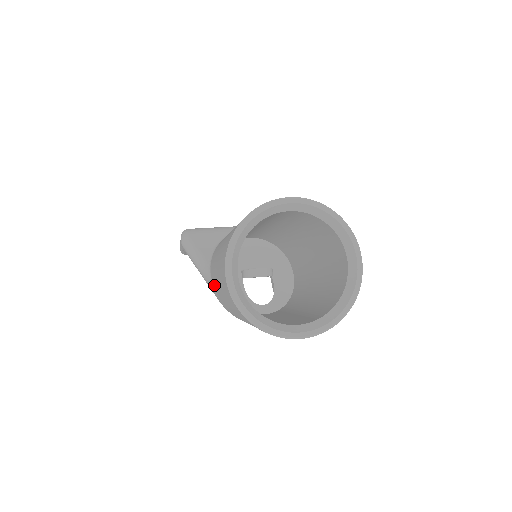
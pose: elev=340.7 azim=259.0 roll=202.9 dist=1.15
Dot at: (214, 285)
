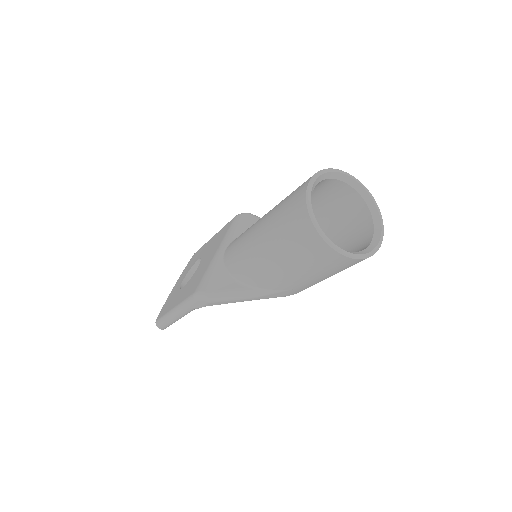
Dot at: (281, 287)
